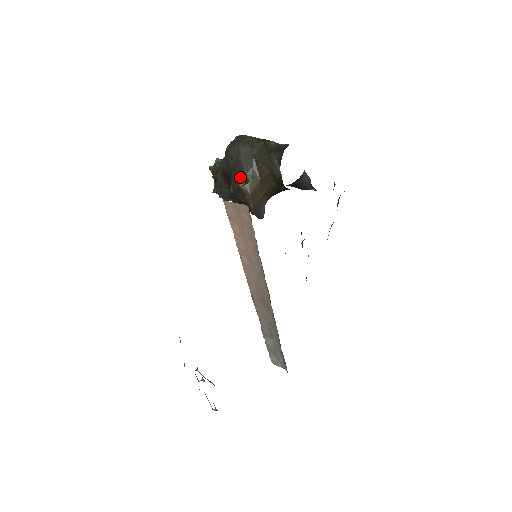
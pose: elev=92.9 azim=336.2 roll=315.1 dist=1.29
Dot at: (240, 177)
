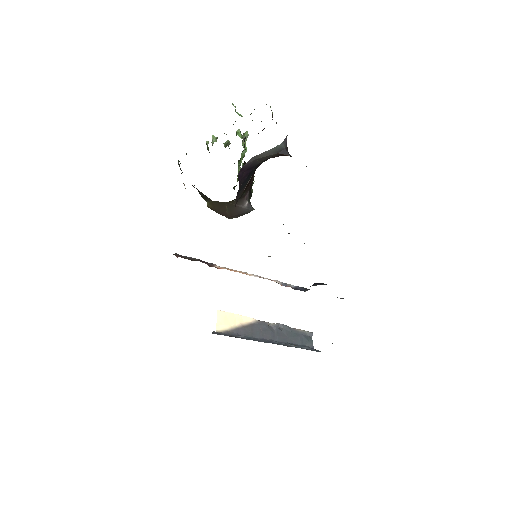
Dot at: occluded
